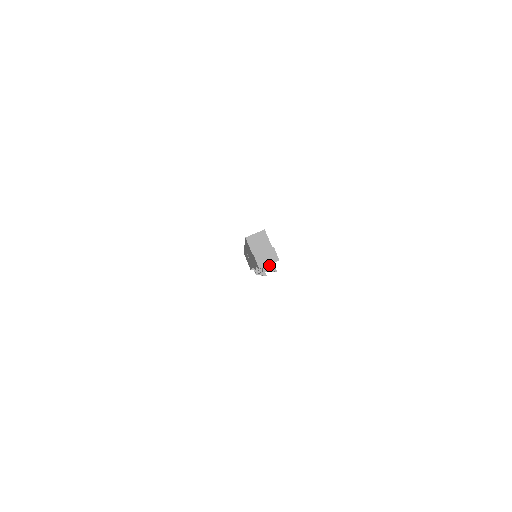
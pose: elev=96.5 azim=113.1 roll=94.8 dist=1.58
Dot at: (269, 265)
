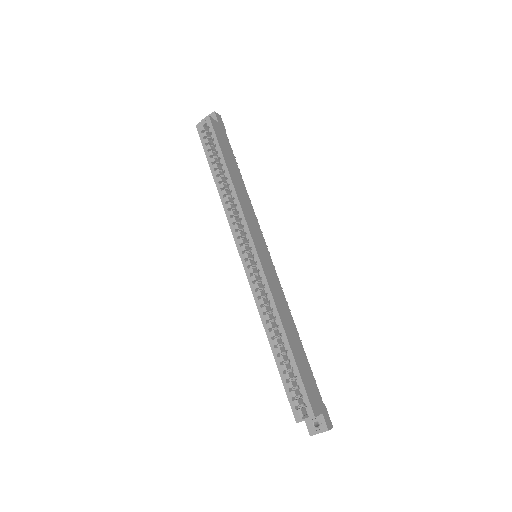
Dot at: occluded
